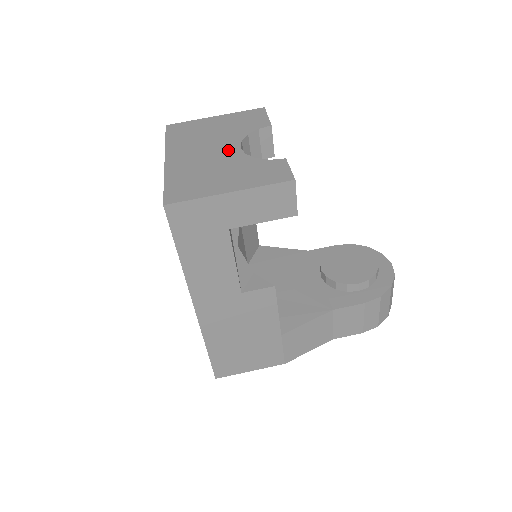
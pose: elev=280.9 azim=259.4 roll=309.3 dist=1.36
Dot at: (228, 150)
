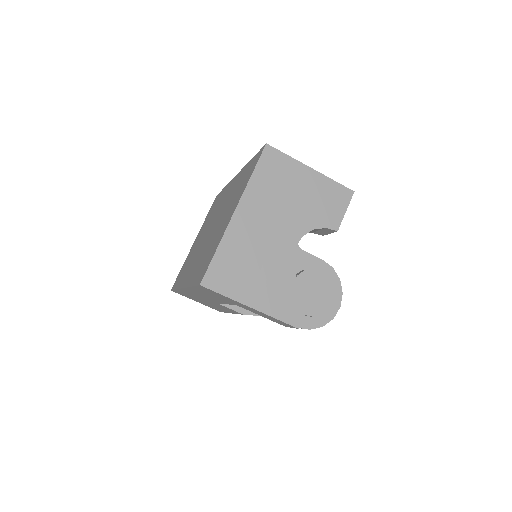
Dot at: (285, 243)
